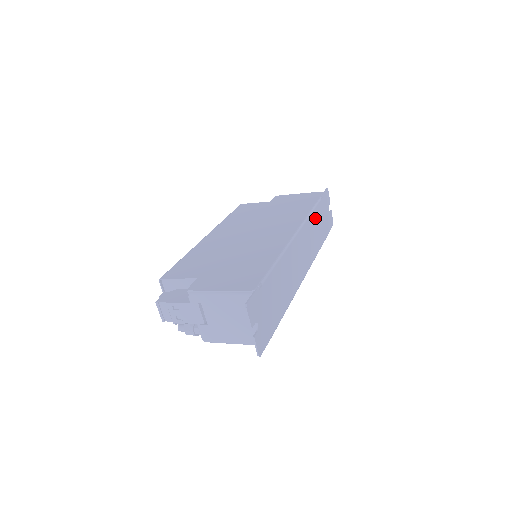
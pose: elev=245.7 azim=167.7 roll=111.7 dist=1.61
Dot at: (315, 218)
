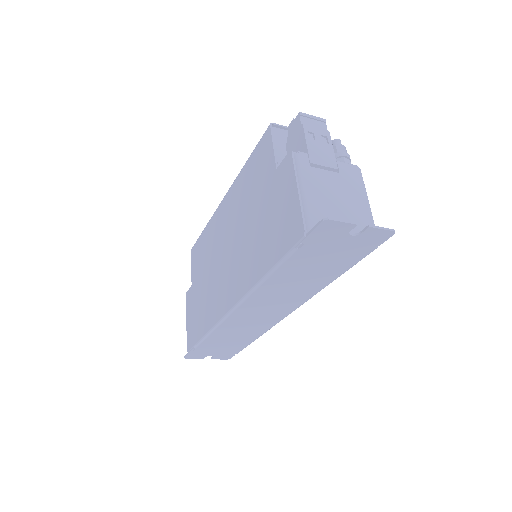
Dot at: (285, 276)
